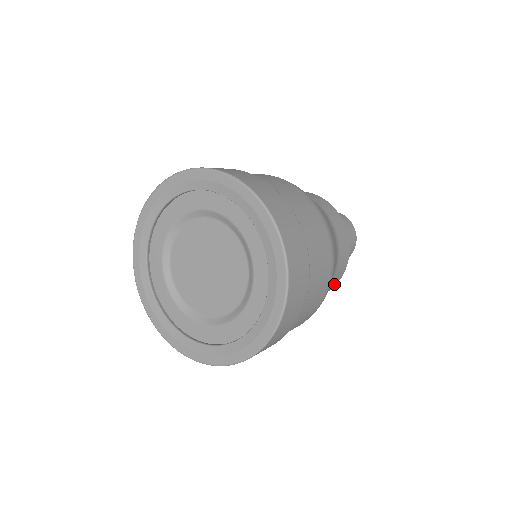
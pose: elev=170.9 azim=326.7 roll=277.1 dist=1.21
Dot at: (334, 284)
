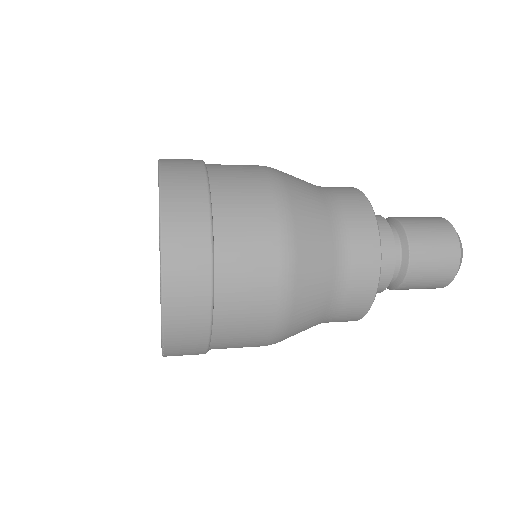
Dot at: (371, 244)
